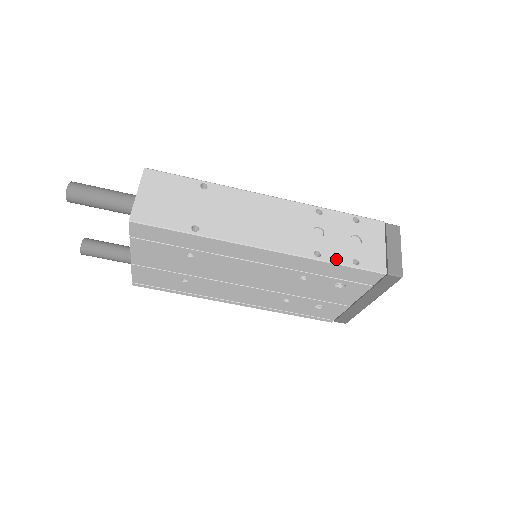
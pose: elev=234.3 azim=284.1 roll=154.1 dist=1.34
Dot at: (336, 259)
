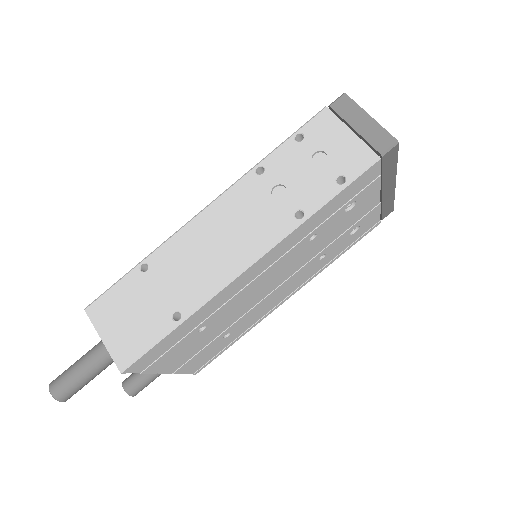
Dot at: (320, 200)
